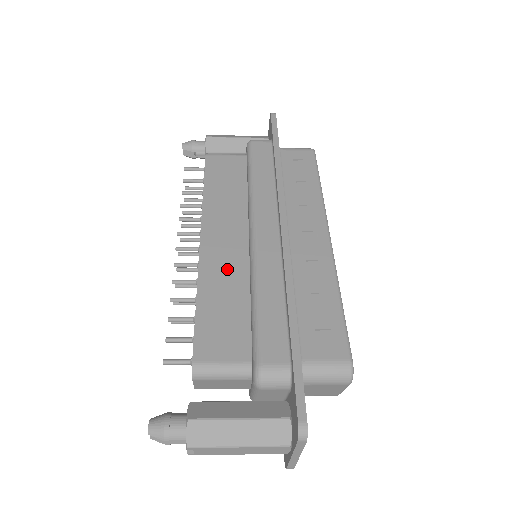
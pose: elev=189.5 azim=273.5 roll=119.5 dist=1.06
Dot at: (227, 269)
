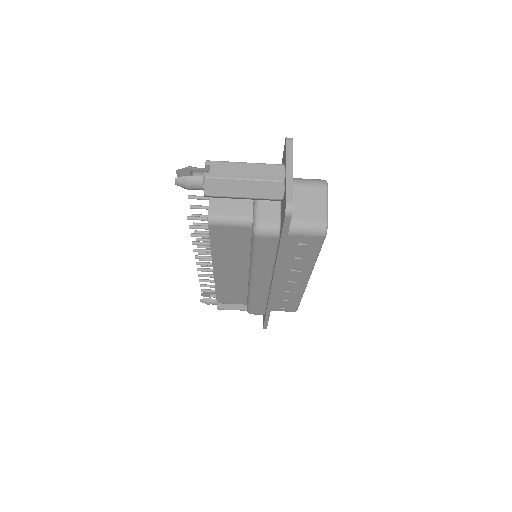
Dot at: occluded
